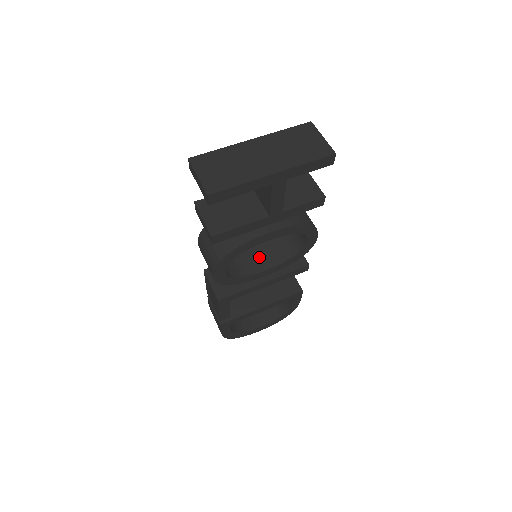
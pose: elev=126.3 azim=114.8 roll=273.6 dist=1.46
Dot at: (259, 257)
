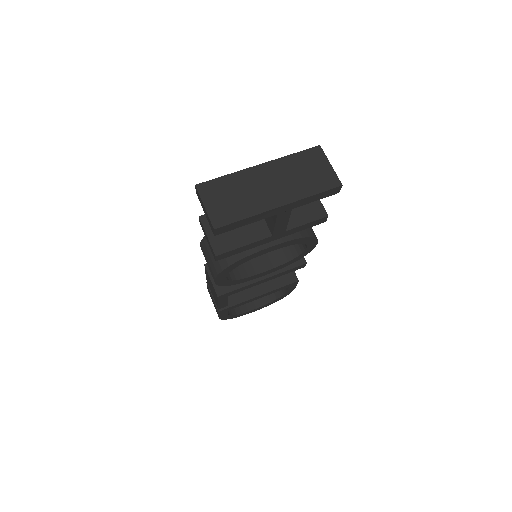
Dot at: (259, 257)
